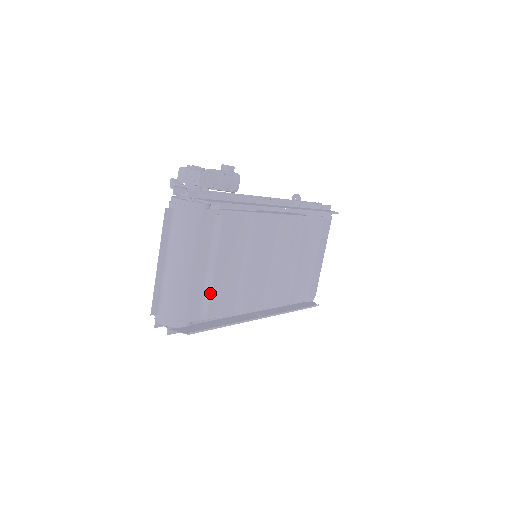
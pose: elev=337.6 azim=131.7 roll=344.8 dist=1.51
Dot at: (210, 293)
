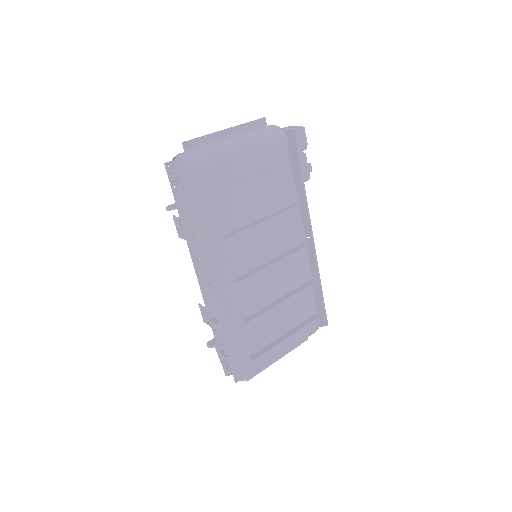
Dot at: (233, 181)
